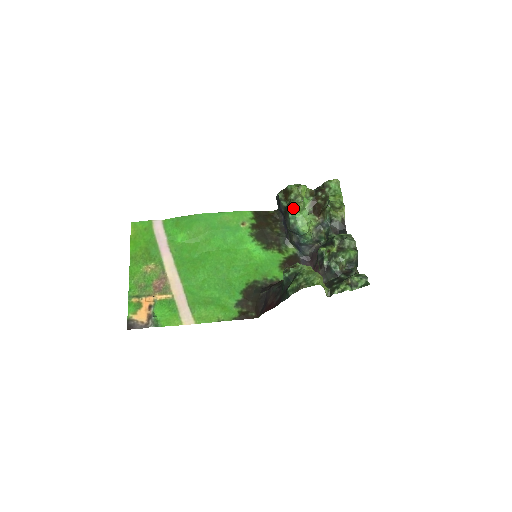
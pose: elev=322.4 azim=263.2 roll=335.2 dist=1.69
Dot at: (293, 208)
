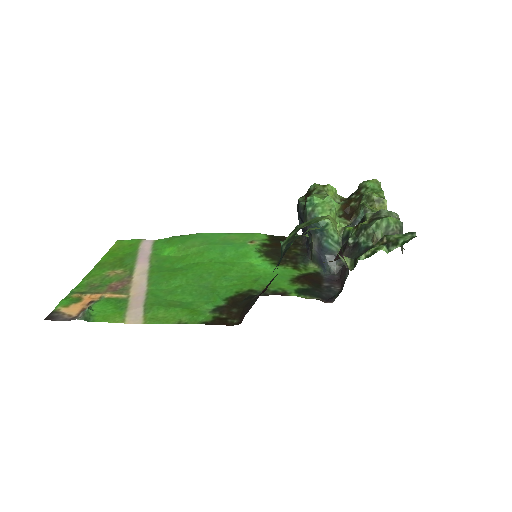
Dot at: (312, 195)
